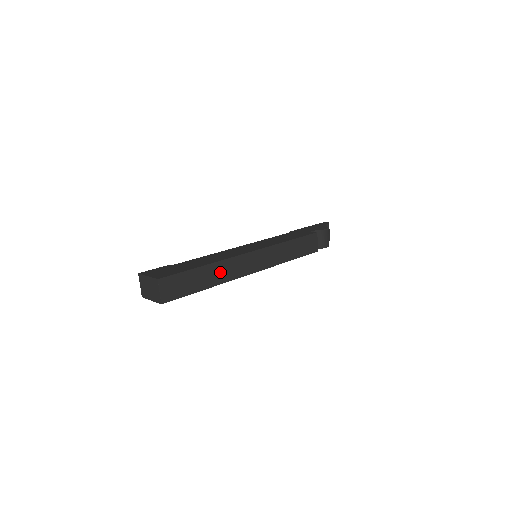
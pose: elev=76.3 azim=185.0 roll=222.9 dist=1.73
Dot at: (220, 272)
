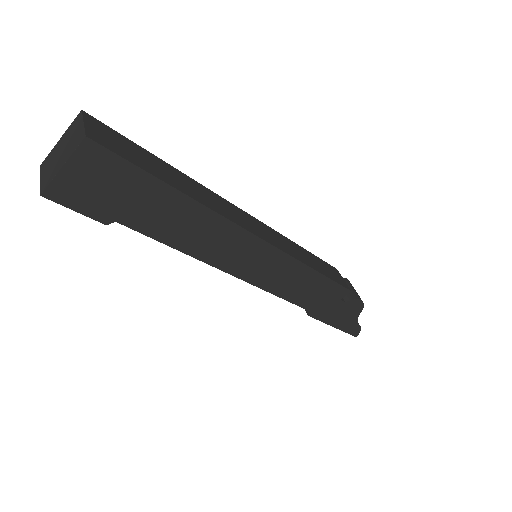
Dot at: (200, 193)
